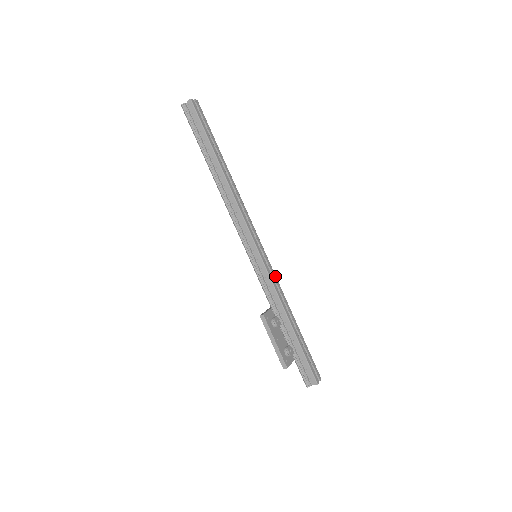
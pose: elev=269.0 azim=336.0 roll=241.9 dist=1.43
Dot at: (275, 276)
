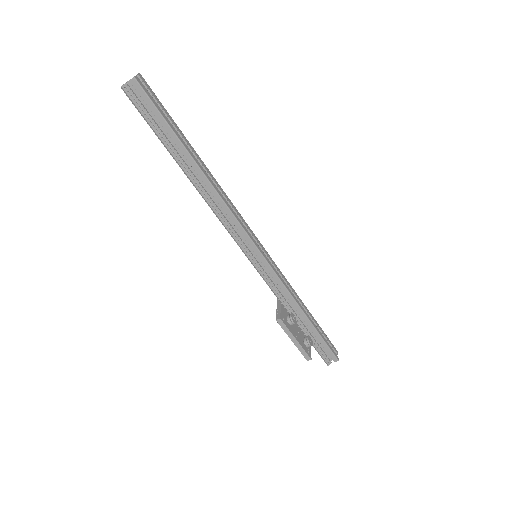
Dot at: (280, 271)
